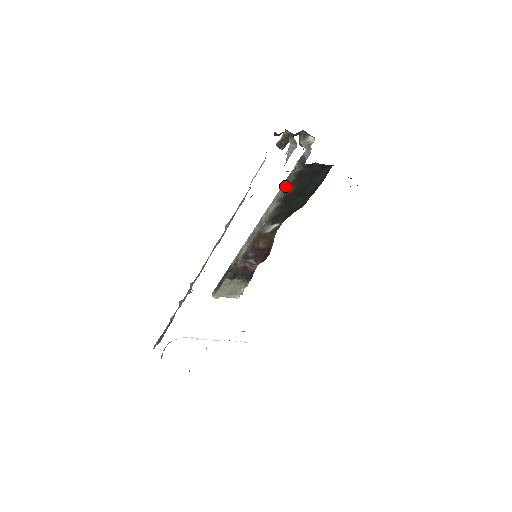
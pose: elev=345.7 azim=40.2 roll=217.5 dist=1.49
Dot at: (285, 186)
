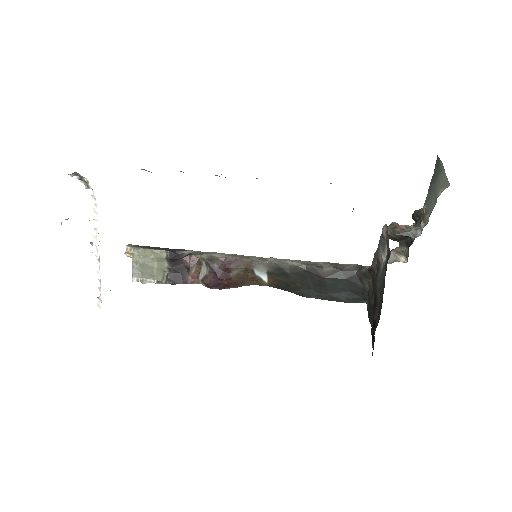
Dot at: (325, 264)
